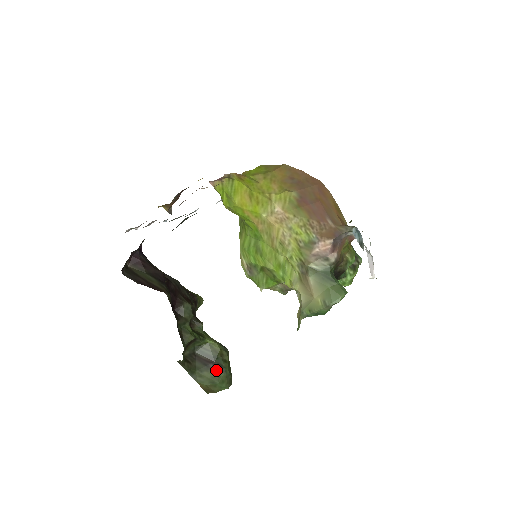
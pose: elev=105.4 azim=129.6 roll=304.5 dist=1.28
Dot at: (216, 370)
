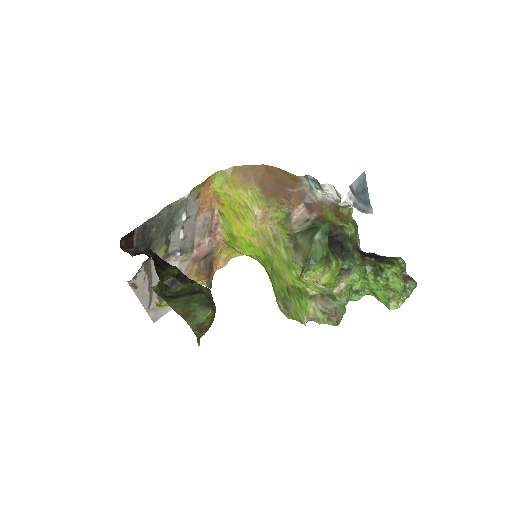
Dot at: (191, 295)
